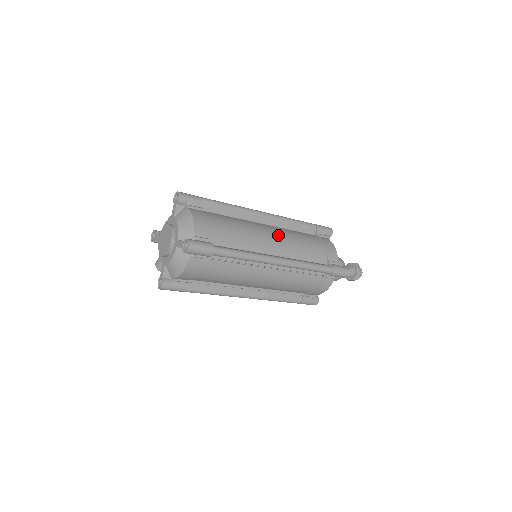
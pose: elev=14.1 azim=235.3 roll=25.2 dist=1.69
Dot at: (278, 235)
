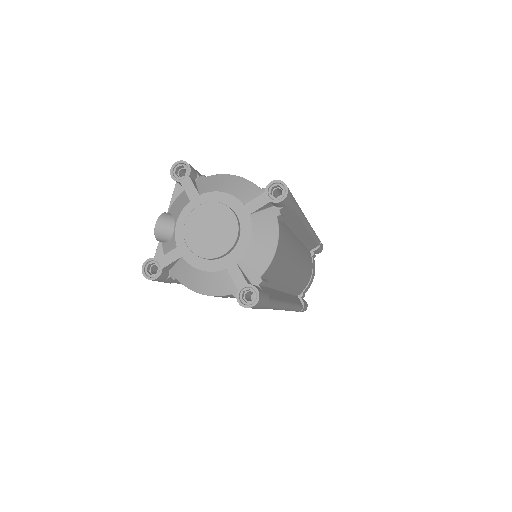
Dot at: (302, 265)
